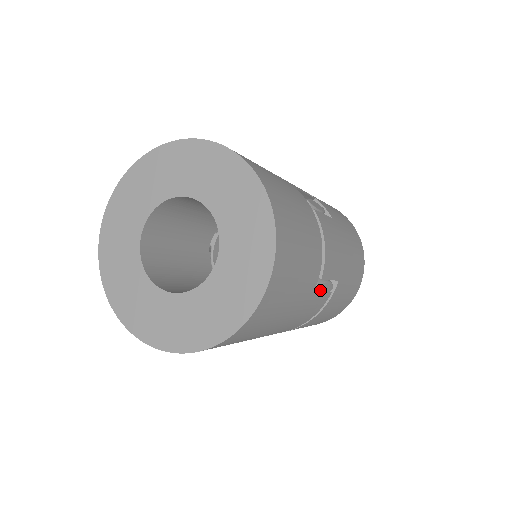
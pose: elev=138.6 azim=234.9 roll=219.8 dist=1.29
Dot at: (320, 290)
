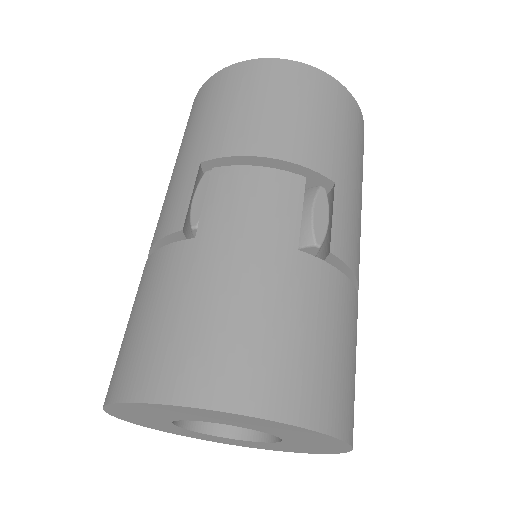
Dot at: occluded
